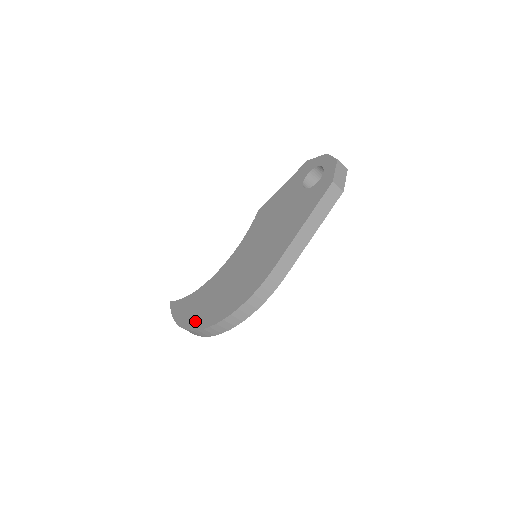
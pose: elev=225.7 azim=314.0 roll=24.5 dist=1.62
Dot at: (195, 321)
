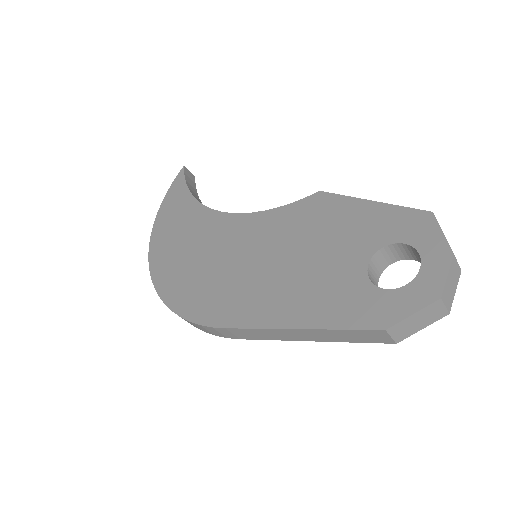
Dot at: (158, 245)
